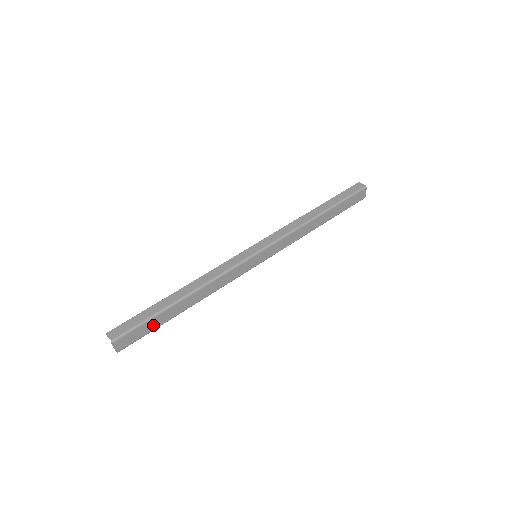
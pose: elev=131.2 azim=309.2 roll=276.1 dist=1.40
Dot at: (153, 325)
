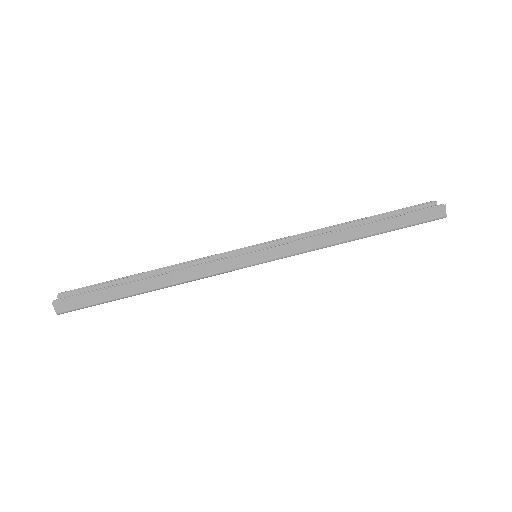
Dot at: occluded
